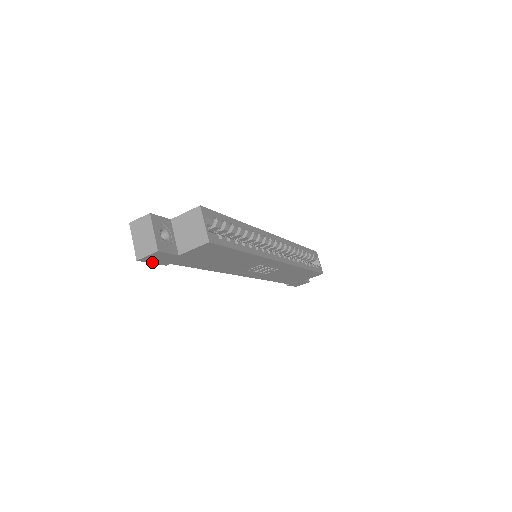
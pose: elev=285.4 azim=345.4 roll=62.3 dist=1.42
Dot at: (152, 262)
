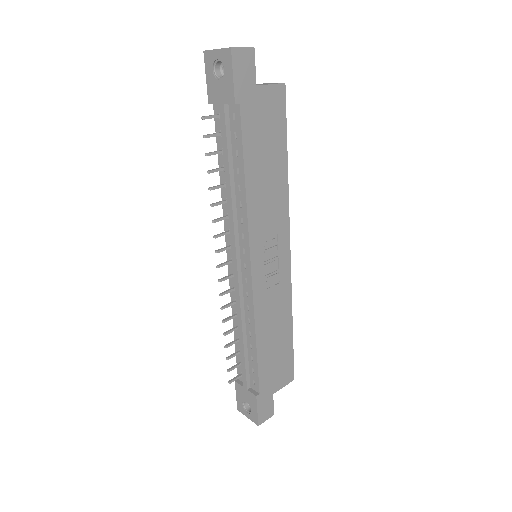
Dot at: (234, 74)
